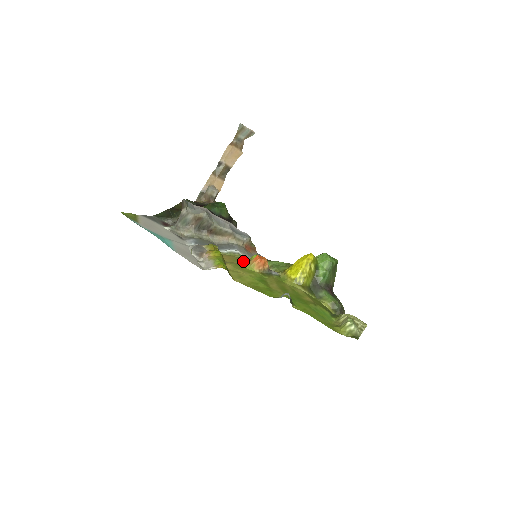
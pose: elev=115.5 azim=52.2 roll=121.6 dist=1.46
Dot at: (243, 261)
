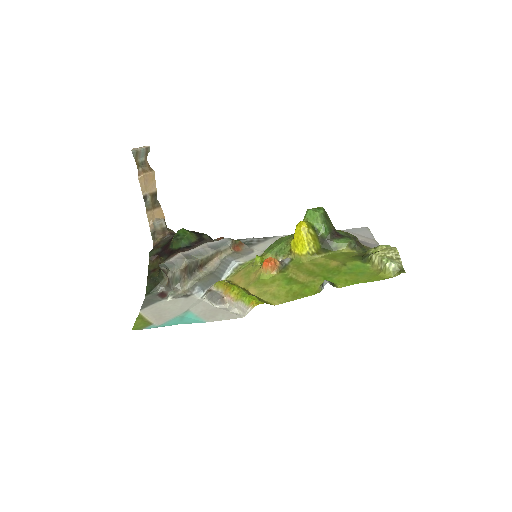
Dot at: (252, 271)
